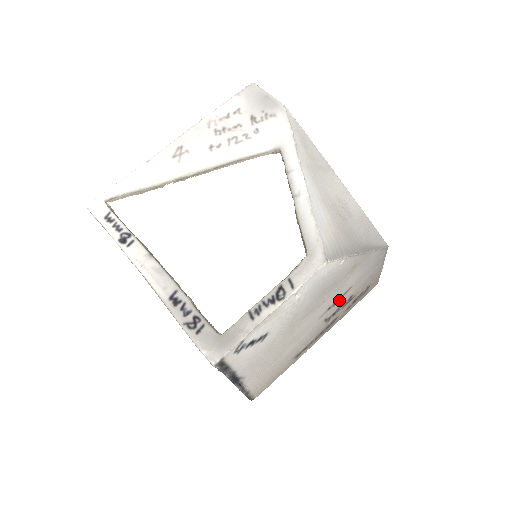
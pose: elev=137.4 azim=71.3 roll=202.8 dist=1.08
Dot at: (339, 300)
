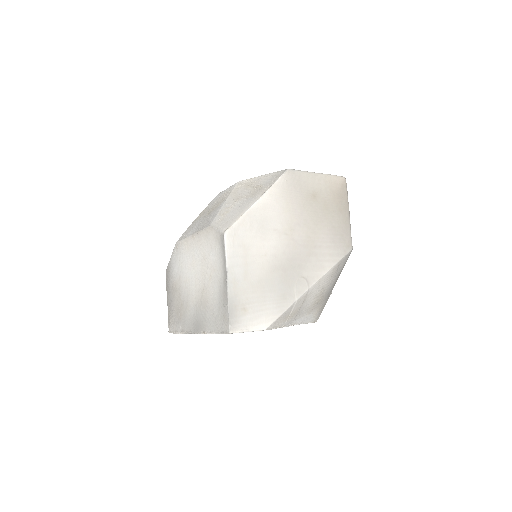
Dot at: occluded
